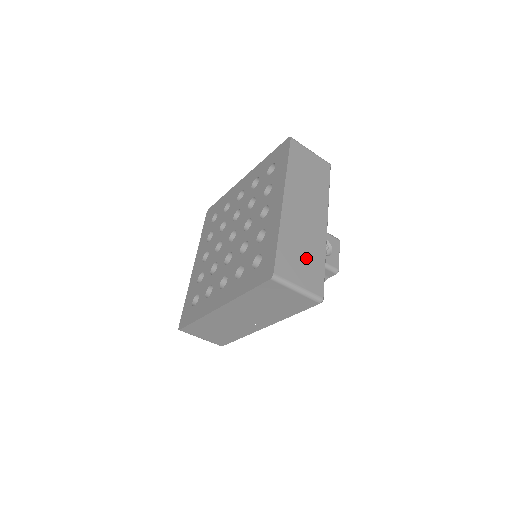
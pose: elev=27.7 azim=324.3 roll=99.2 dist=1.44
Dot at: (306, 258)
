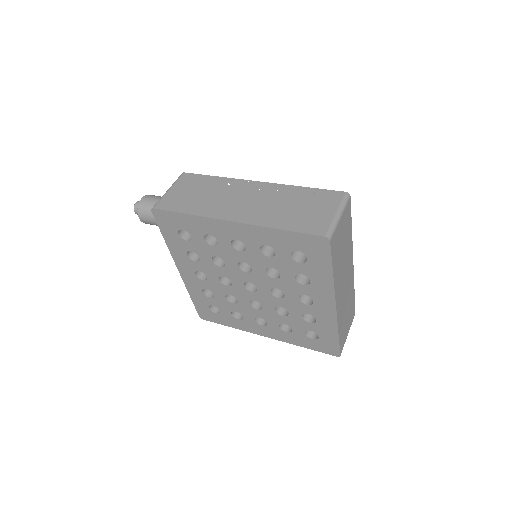
Dot at: (348, 312)
